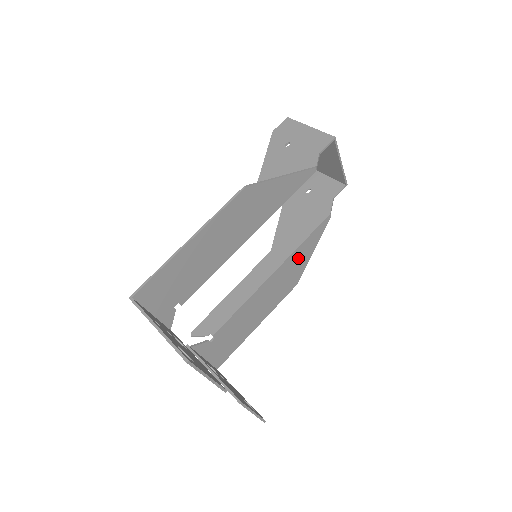
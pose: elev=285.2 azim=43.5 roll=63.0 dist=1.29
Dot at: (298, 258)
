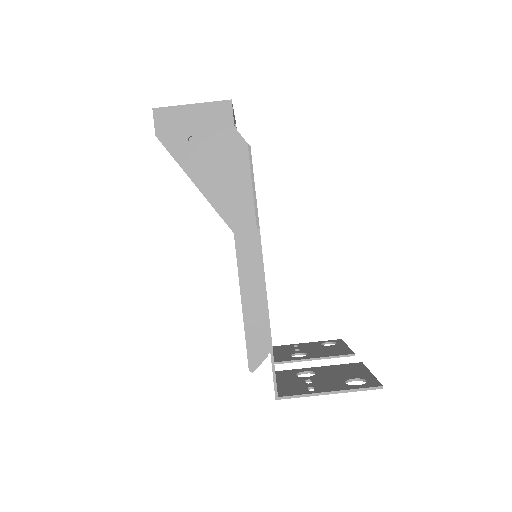
Dot at: occluded
